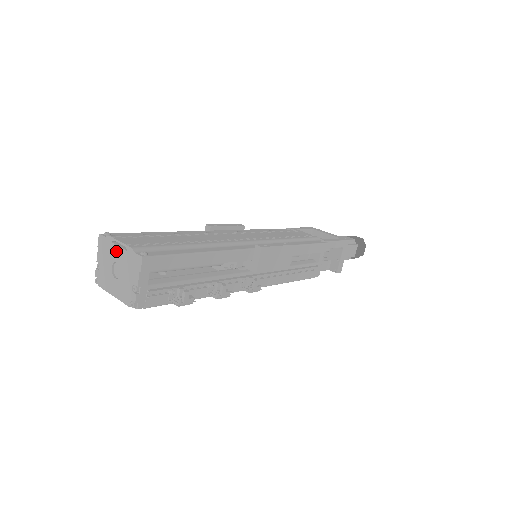
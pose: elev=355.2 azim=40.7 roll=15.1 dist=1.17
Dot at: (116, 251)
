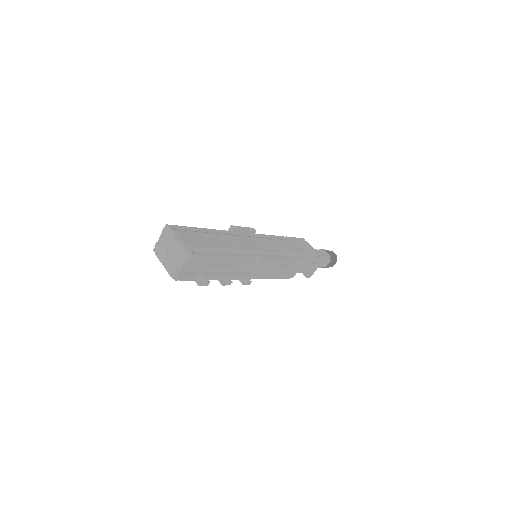
Dot at: (174, 241)
